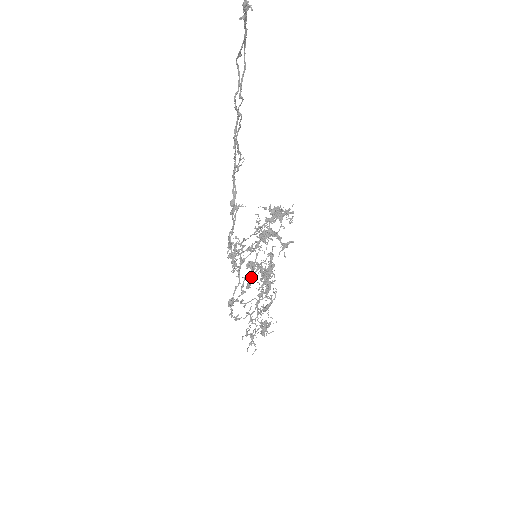
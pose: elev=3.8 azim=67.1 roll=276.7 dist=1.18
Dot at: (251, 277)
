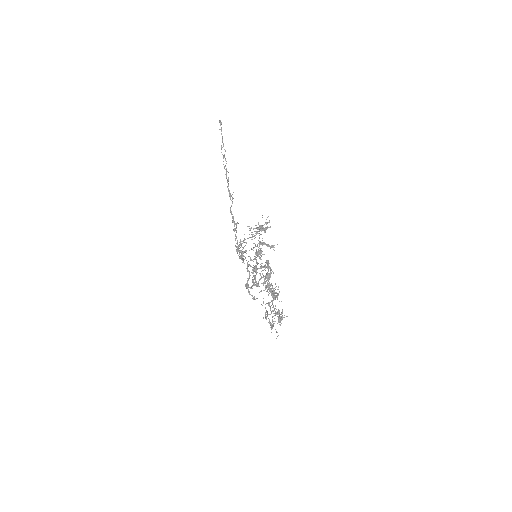
Dot at: (258, 282)
